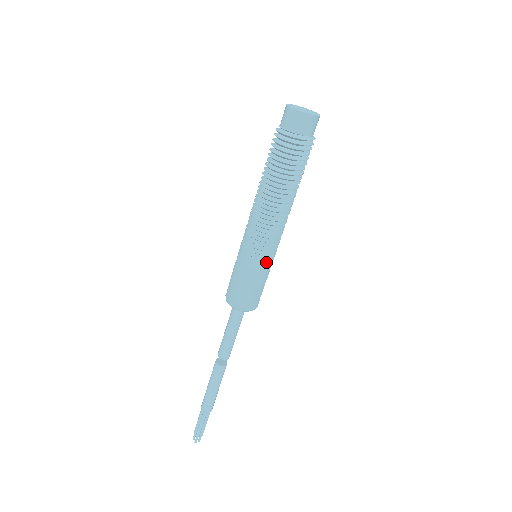
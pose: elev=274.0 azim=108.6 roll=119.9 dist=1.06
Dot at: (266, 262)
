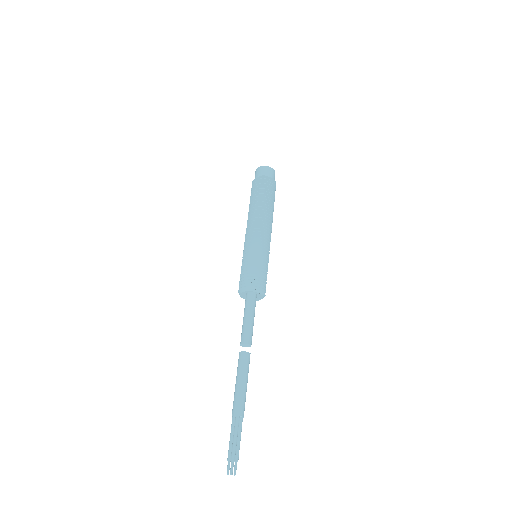
Dot at: (265, 251)
